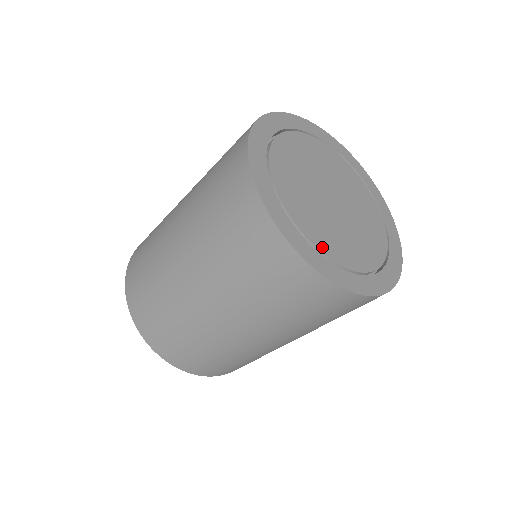
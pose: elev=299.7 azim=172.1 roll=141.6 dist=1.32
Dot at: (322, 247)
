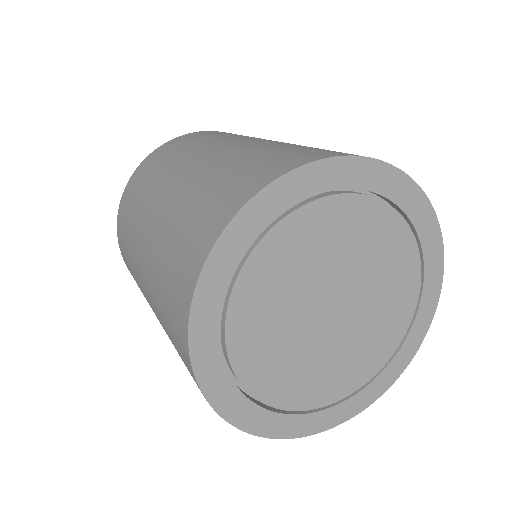
Dot at: (271, 397)
